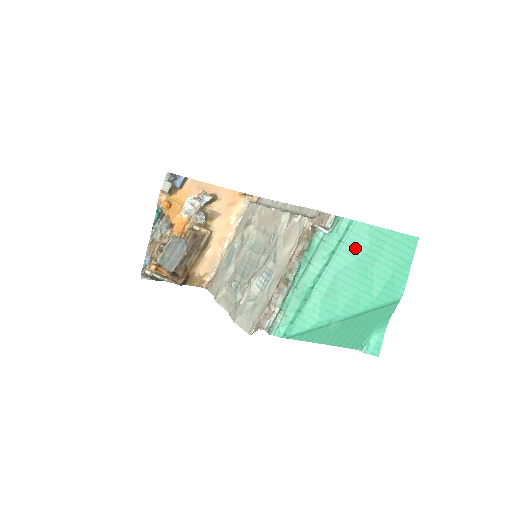
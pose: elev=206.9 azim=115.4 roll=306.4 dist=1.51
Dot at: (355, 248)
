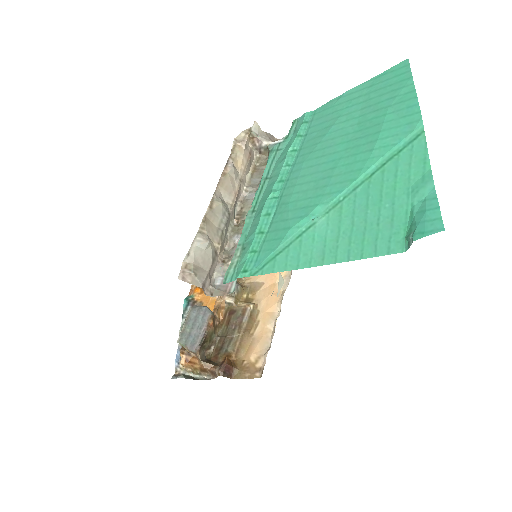
Dot at: (322, 129)
